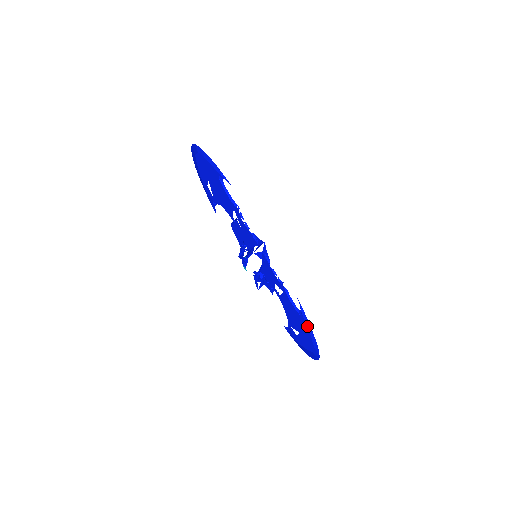
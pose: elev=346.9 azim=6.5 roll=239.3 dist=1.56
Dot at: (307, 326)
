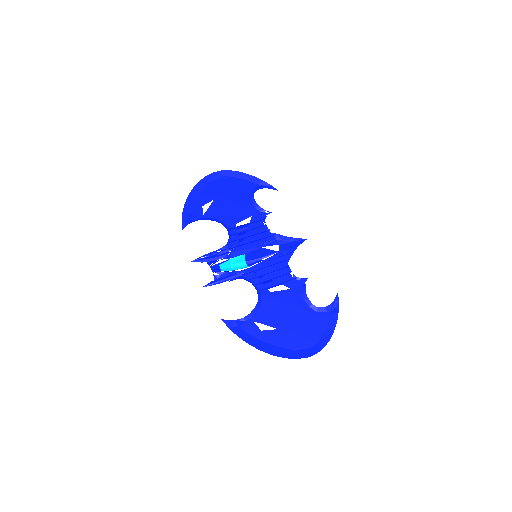
Dot at: (328, 325)
